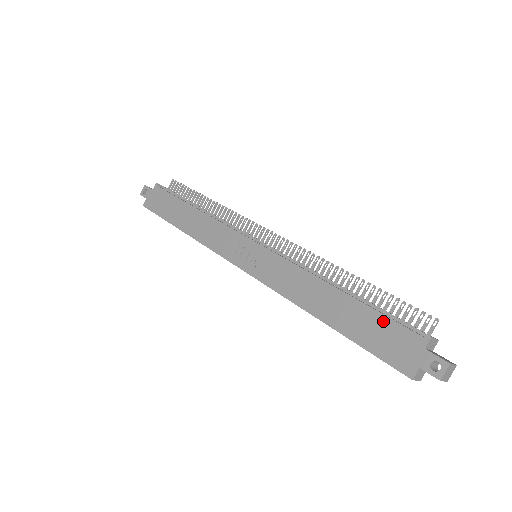
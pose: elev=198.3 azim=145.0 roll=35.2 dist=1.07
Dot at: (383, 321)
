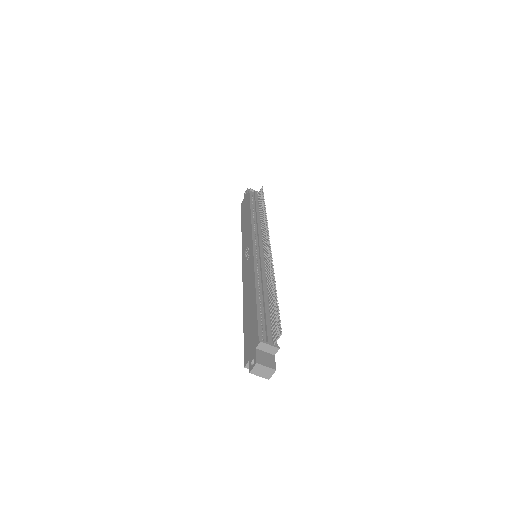
Dot at: (255, 322)
